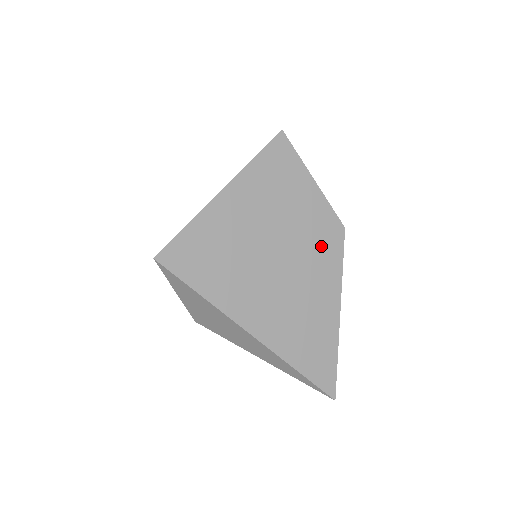
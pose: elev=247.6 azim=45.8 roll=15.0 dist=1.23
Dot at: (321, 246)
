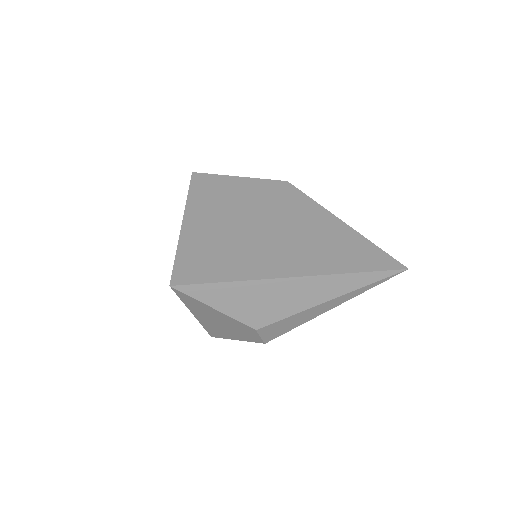
Dot at: (282, 200)
